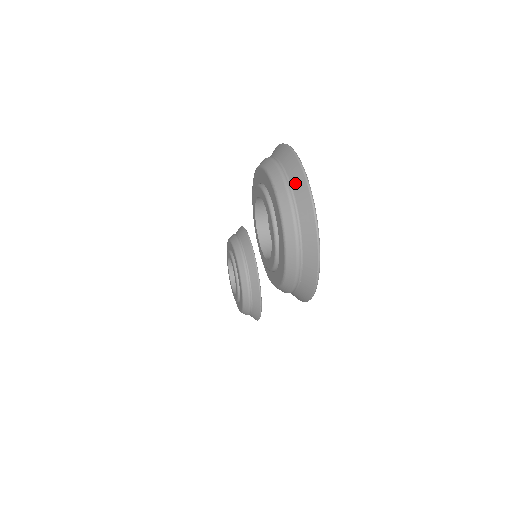
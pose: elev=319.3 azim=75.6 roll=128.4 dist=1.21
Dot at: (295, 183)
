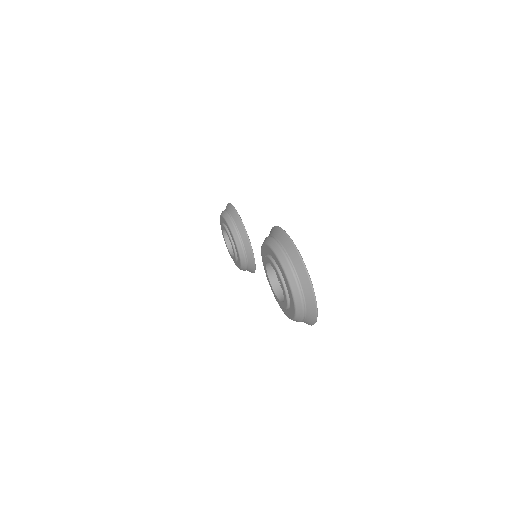
Dot at: (302, 279)
